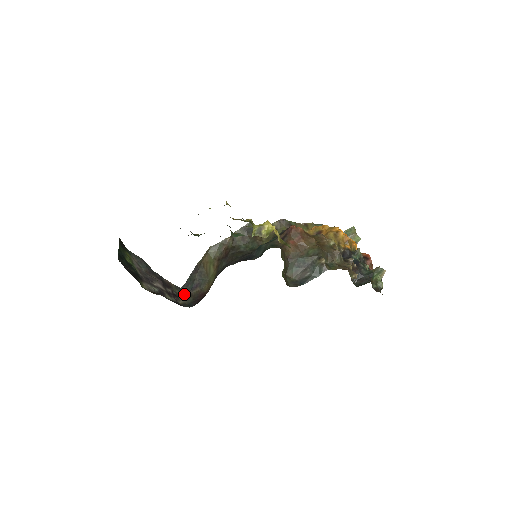
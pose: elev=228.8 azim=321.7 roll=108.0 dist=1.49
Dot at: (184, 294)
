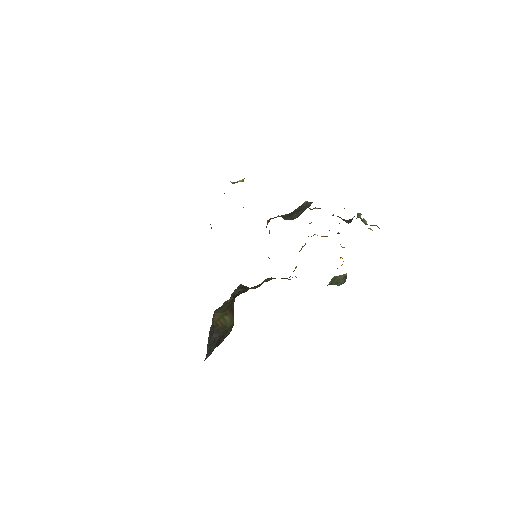
Dot at: occluded
